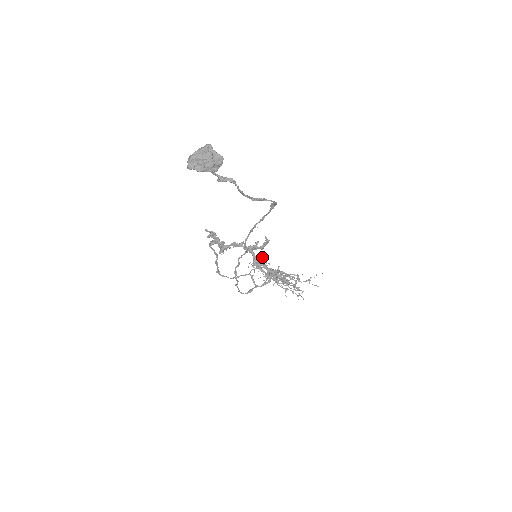
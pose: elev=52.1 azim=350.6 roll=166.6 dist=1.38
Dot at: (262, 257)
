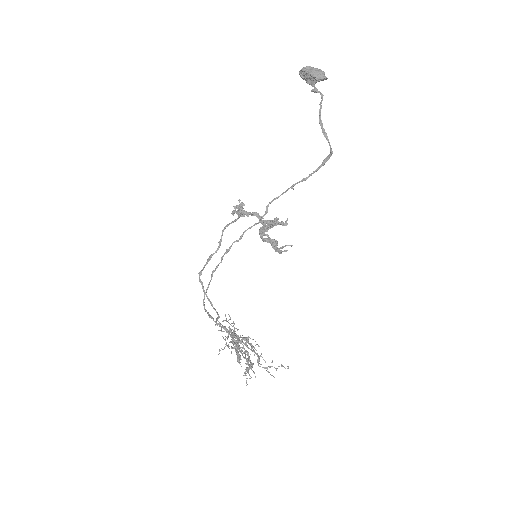
Dot at: (275, 220)
